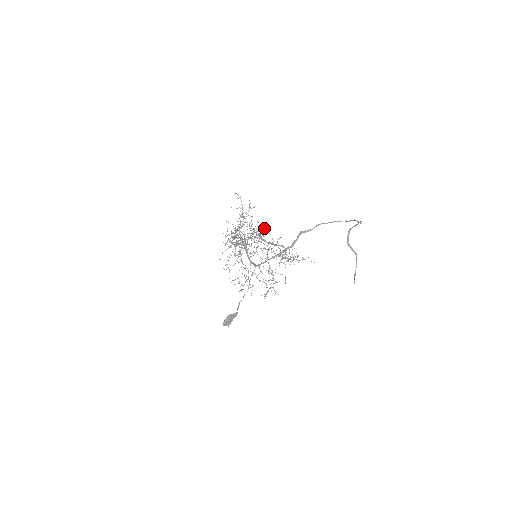
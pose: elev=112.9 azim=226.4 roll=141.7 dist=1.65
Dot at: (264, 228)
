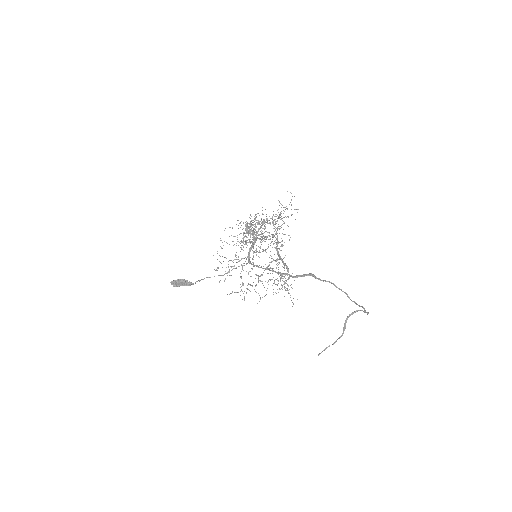
Dot at: occluded
